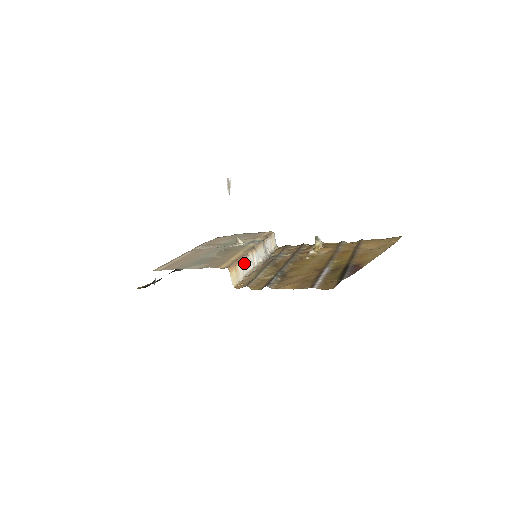
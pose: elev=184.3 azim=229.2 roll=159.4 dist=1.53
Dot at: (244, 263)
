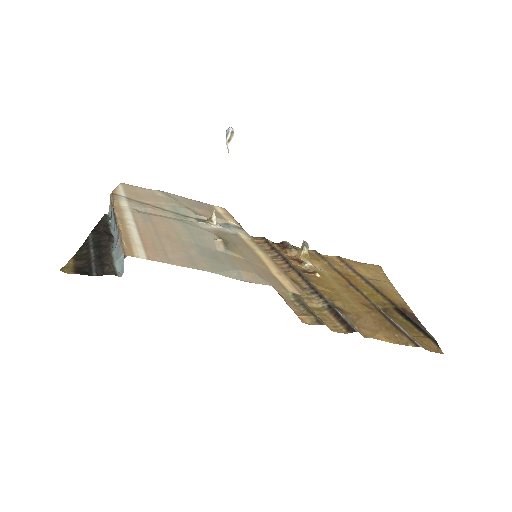
Dot at: occluded
